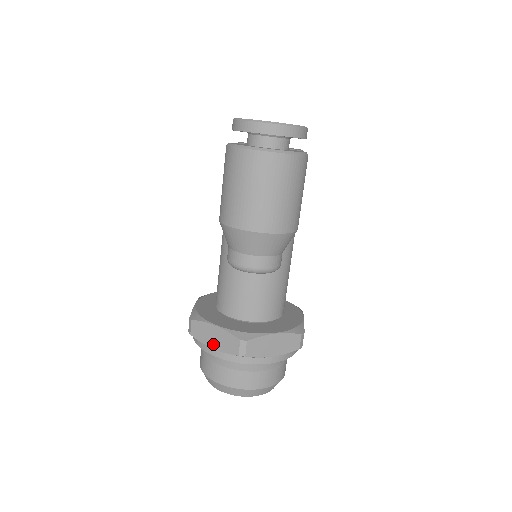
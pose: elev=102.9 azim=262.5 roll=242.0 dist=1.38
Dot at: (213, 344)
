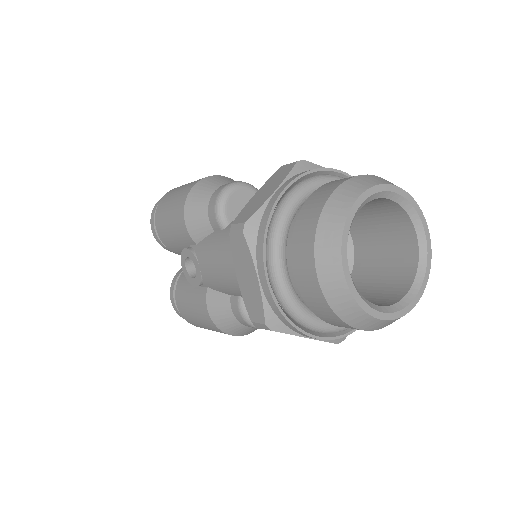
Dot at: (271, 191)
